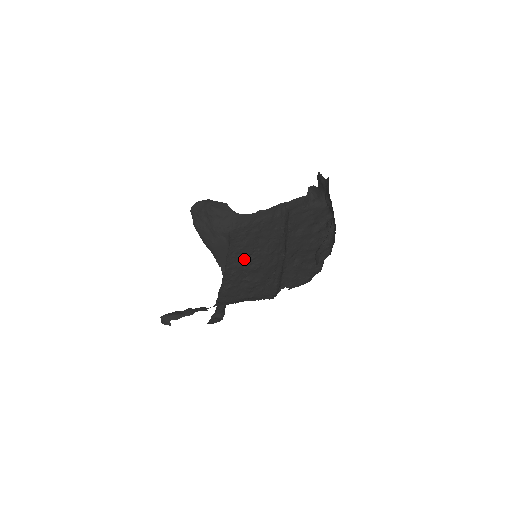
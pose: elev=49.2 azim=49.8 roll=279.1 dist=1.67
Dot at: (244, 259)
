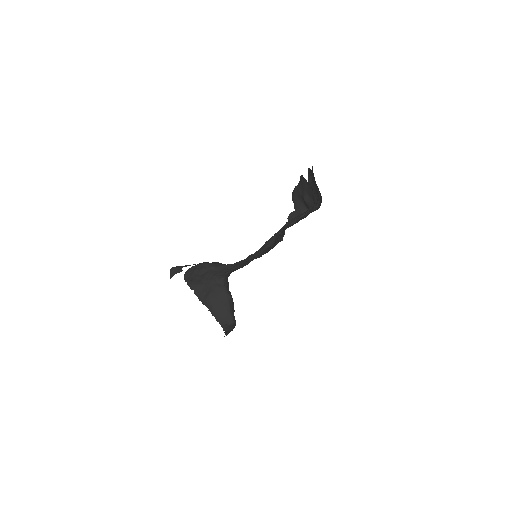
Dot at: (245, 265)
